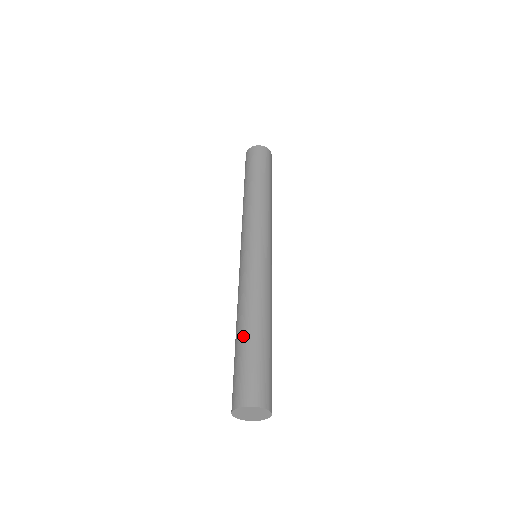
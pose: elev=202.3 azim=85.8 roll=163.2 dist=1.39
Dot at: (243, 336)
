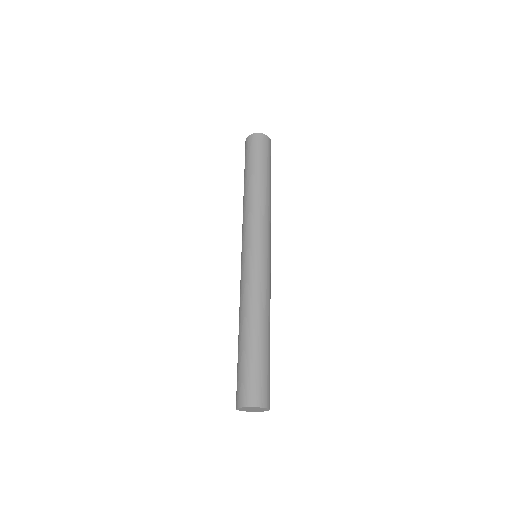
Dot at: (247, 341)
